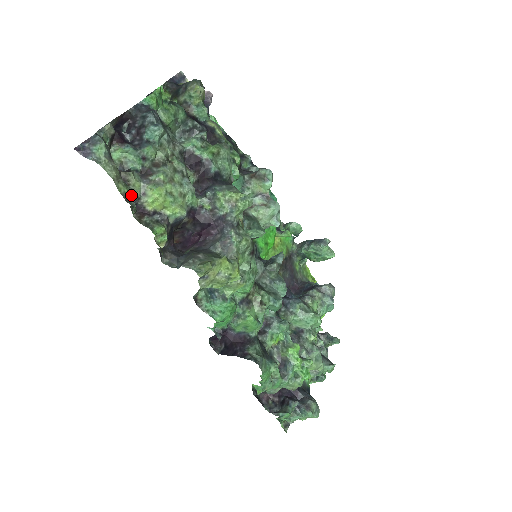
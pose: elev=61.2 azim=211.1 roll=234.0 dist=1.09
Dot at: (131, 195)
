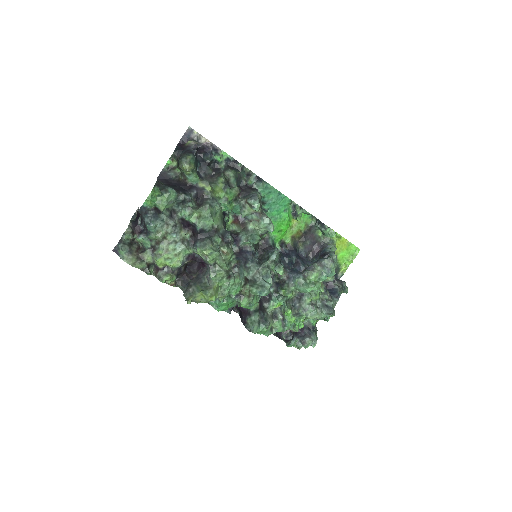
Dot at: (146, 266)
